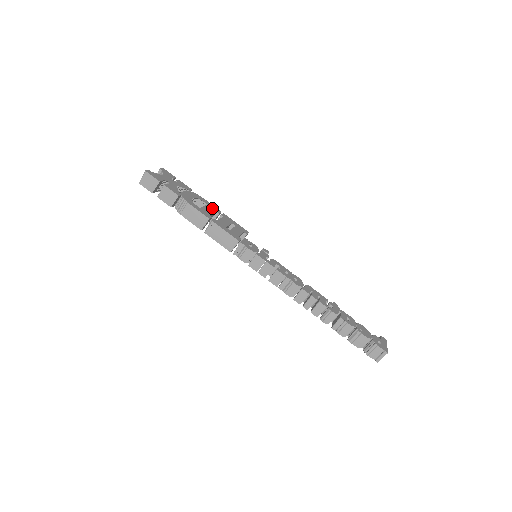
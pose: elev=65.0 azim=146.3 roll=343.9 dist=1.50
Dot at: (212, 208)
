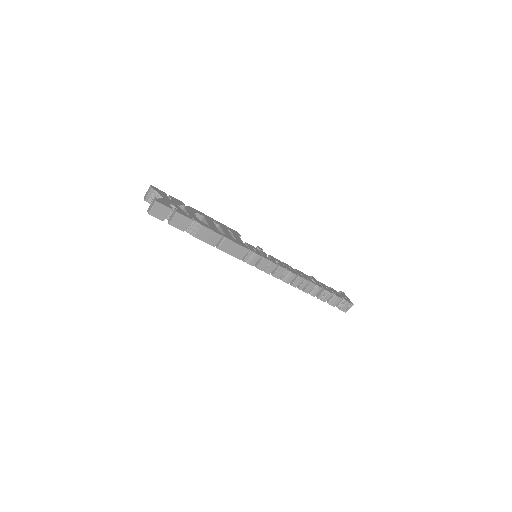
Dot at: (209, 219)
